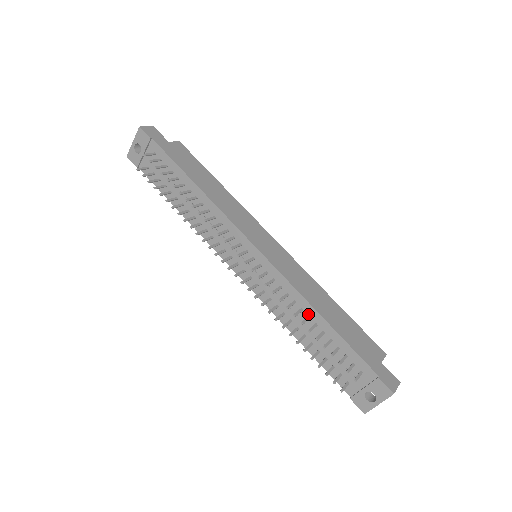
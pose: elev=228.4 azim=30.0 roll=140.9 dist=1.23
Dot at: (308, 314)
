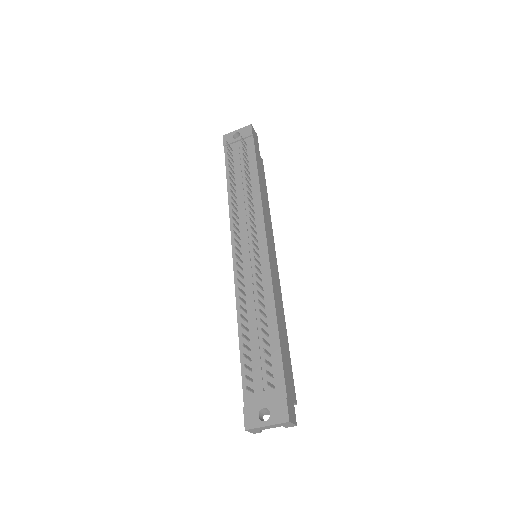
Dot at: (267, 314)
